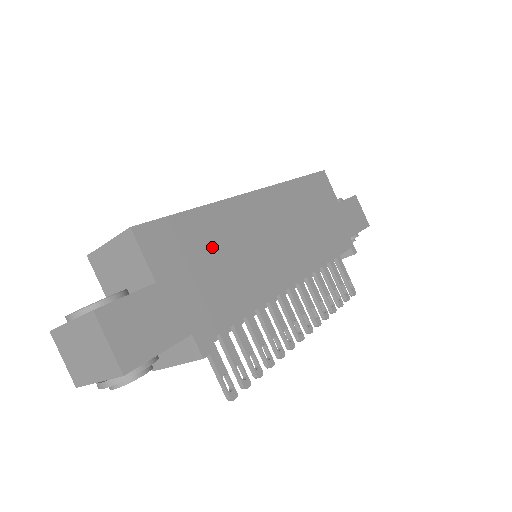
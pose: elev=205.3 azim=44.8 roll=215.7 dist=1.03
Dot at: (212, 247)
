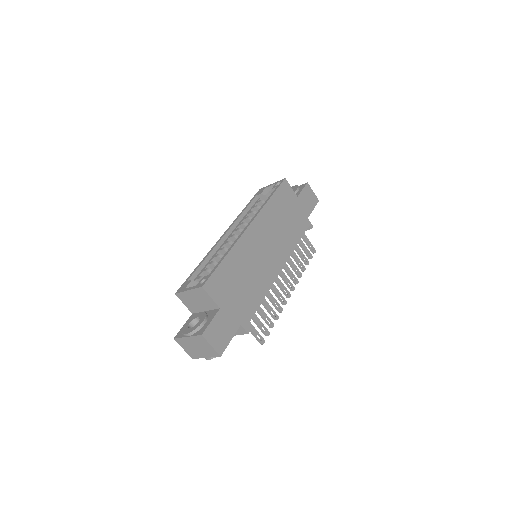
Dot at: (238, 274)
